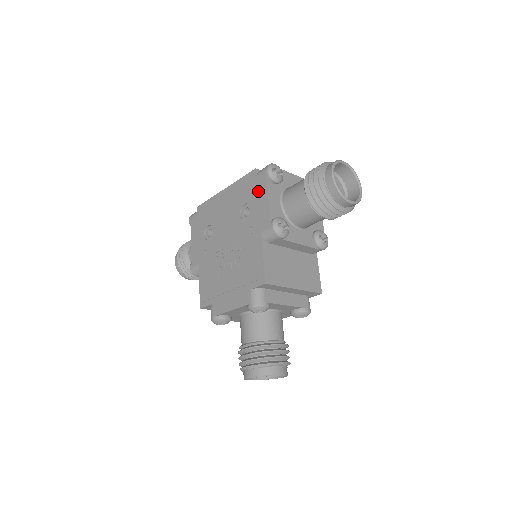
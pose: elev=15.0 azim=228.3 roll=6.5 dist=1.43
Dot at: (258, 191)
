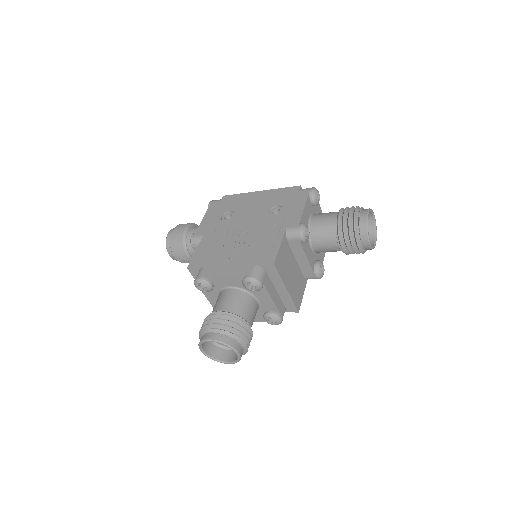
Dot at: (296, 200)
